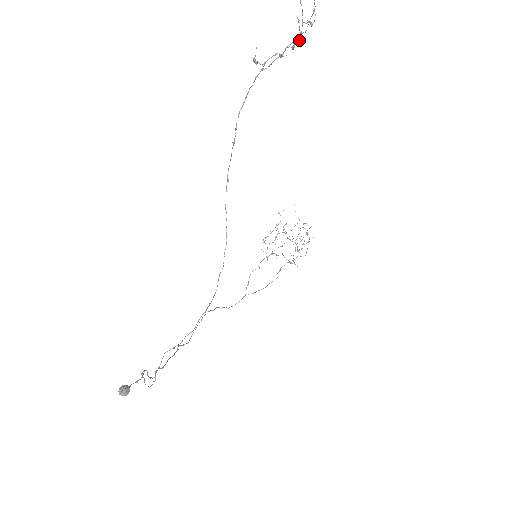
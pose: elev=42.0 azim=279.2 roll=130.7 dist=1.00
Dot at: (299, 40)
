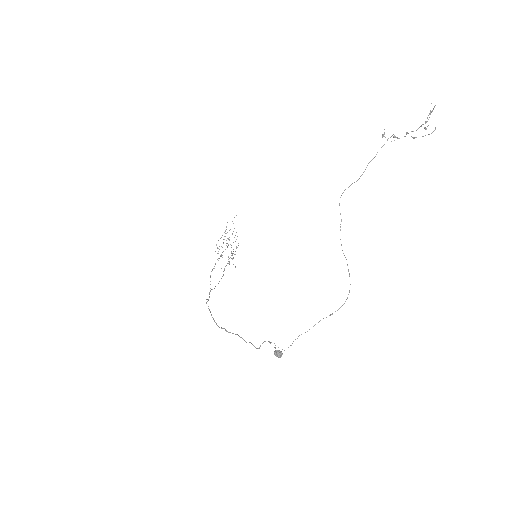
Dot at: (423, 136)
